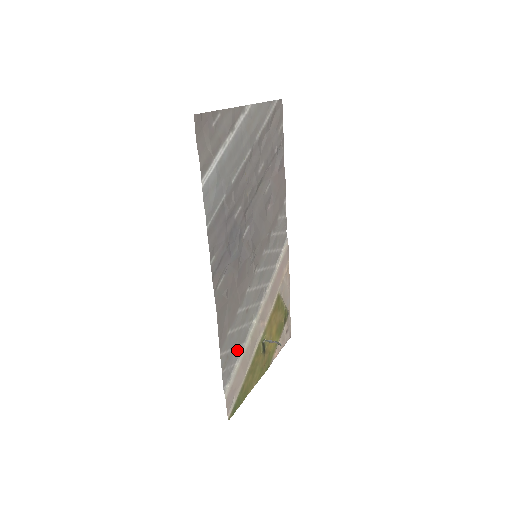
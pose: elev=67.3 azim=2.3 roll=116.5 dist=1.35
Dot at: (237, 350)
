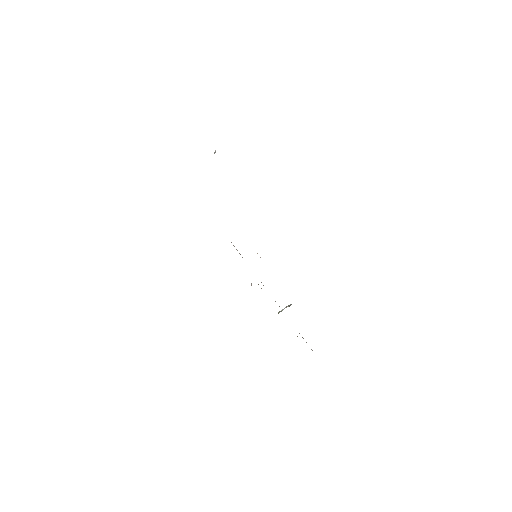
Dot at: occluded
